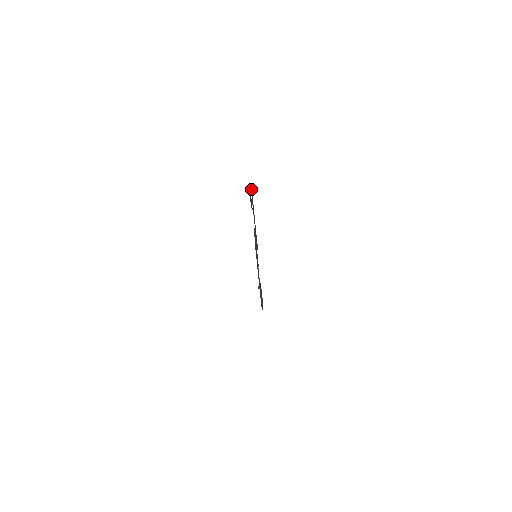
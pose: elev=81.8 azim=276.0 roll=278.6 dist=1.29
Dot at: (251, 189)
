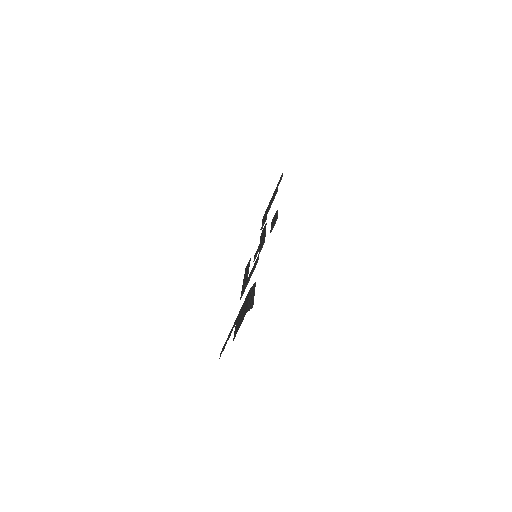
Dot at: occluded
